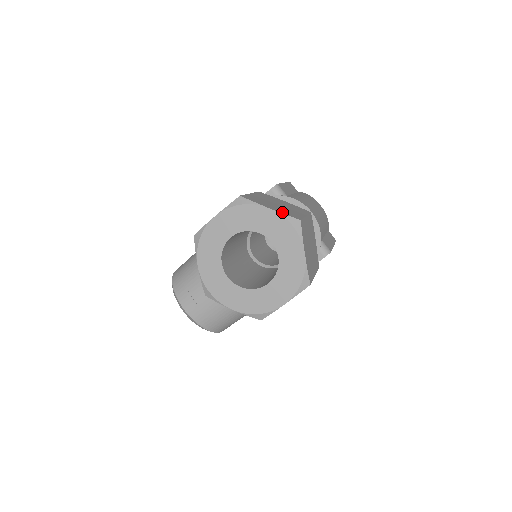
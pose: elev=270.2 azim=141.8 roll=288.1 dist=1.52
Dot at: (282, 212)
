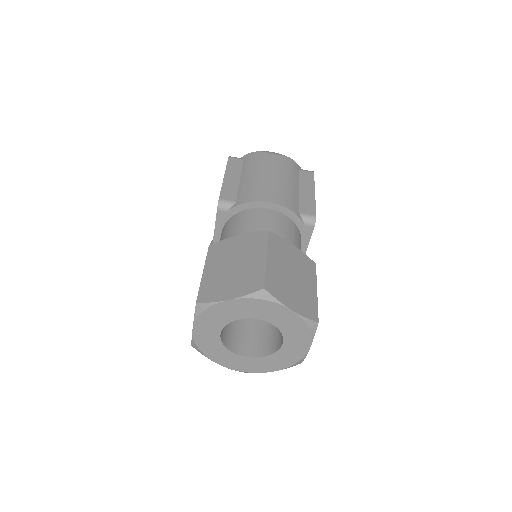
Dot at: (242, 292)
